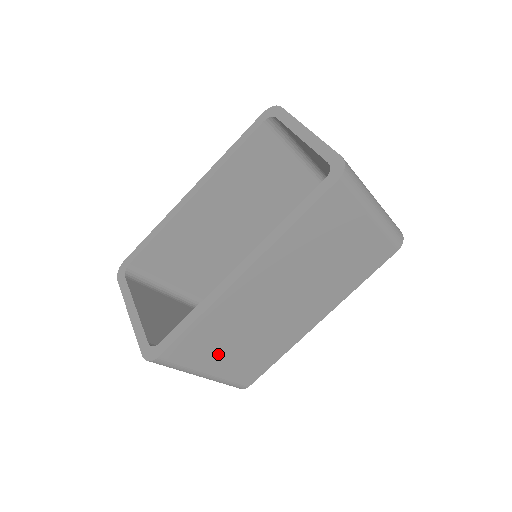
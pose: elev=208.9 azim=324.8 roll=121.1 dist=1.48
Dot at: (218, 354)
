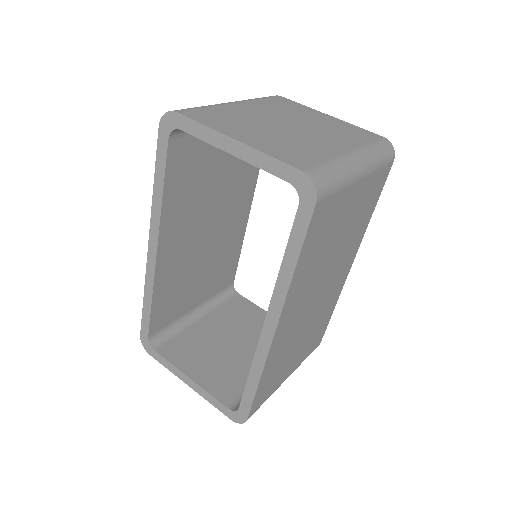
Dot at: (288, 366)
